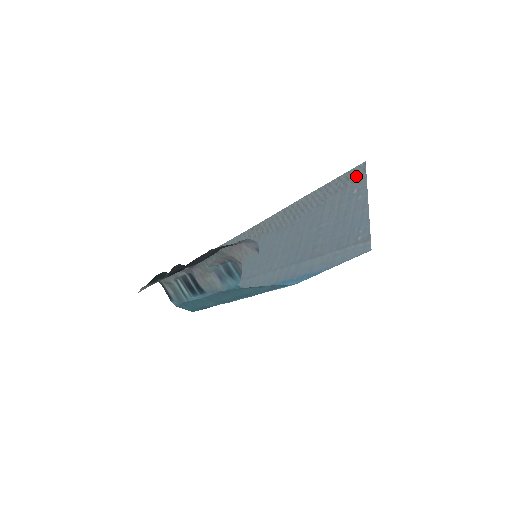
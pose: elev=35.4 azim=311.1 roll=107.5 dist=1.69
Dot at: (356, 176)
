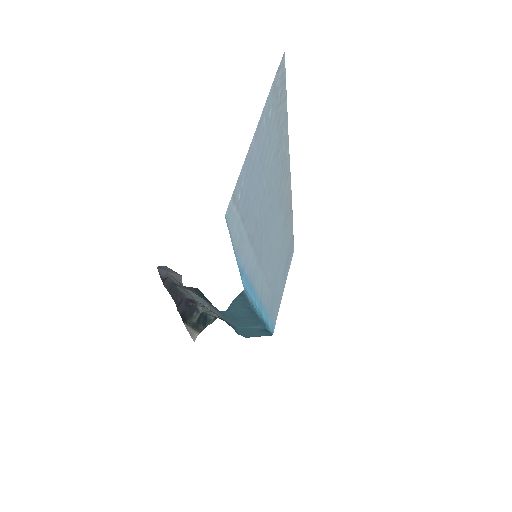
Dot at: (278, 85)
